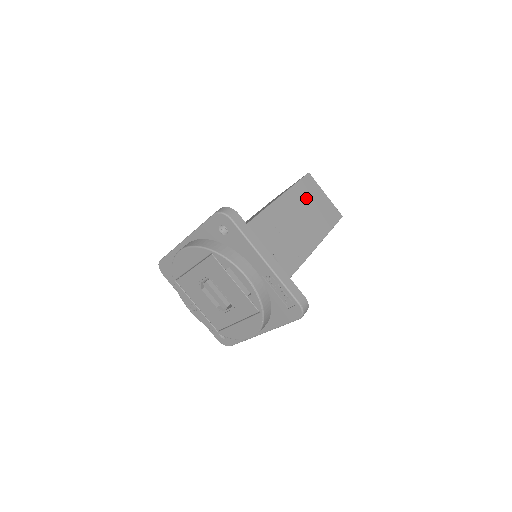
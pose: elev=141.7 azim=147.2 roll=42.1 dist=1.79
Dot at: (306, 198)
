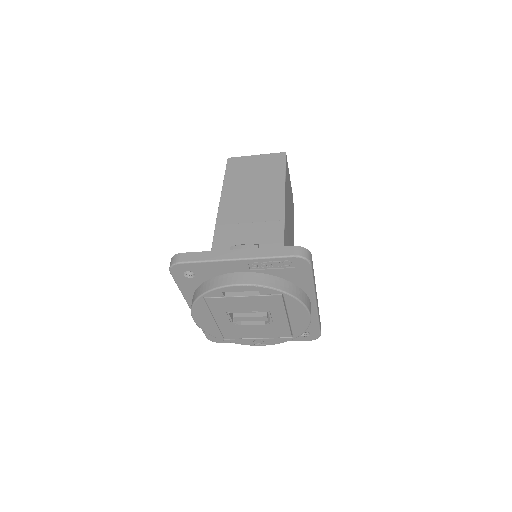
Dot at: (242, 176)
